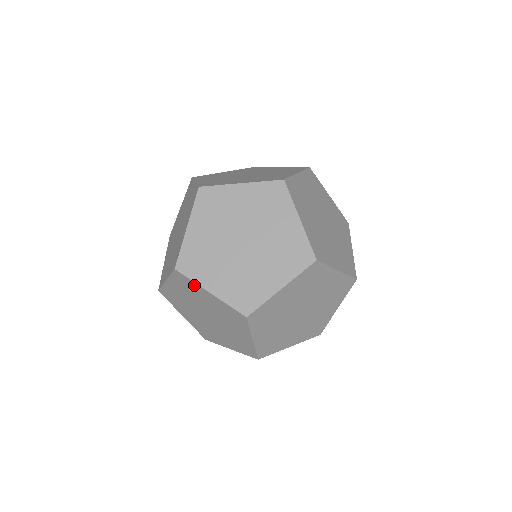
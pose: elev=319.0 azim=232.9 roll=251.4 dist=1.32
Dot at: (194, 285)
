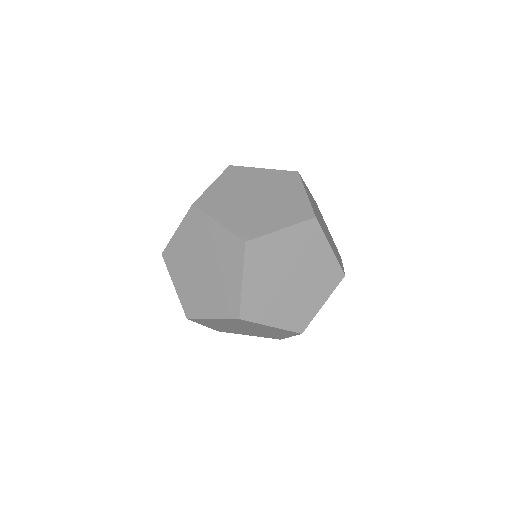
Dot at: (267, 240)
